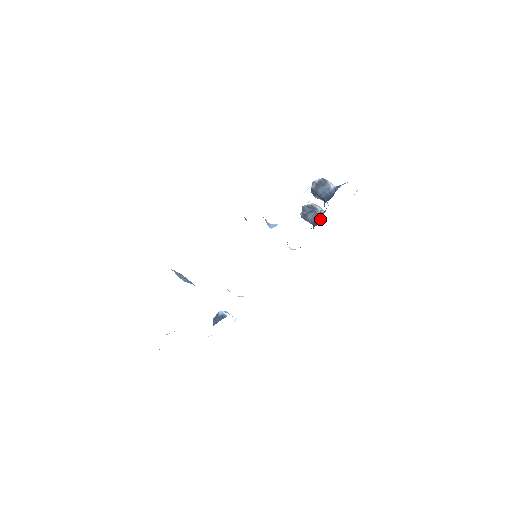
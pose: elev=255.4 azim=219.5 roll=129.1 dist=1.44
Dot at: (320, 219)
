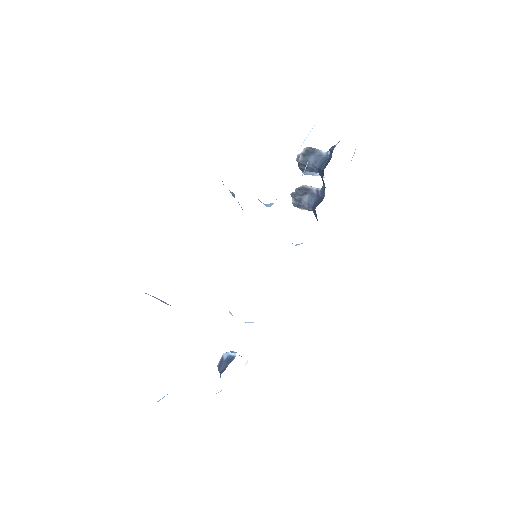
Dot at: (320, 197)
